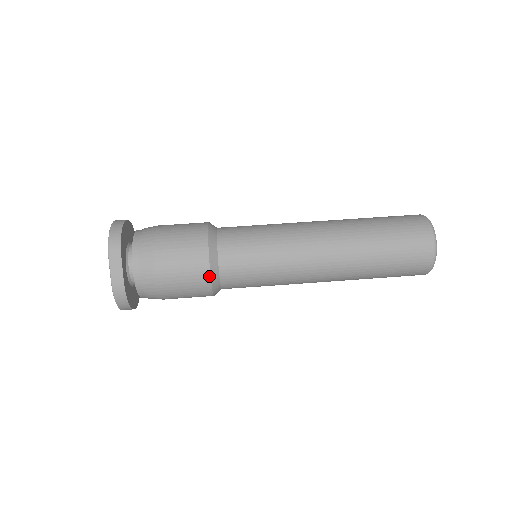
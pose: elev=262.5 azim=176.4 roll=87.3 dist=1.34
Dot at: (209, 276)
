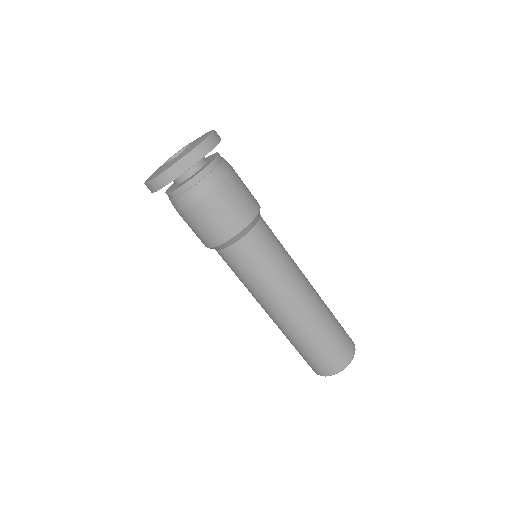
Dot at: (229, 239)
